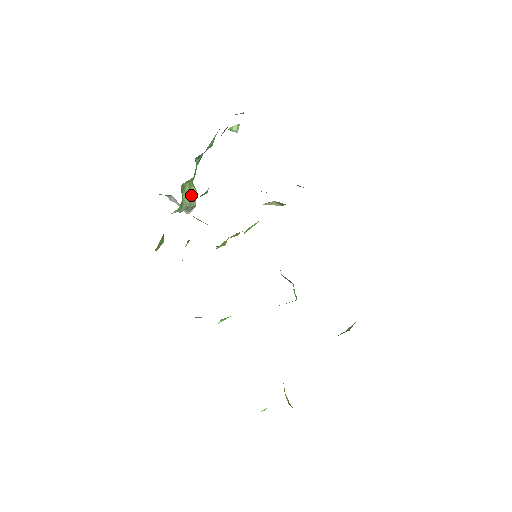
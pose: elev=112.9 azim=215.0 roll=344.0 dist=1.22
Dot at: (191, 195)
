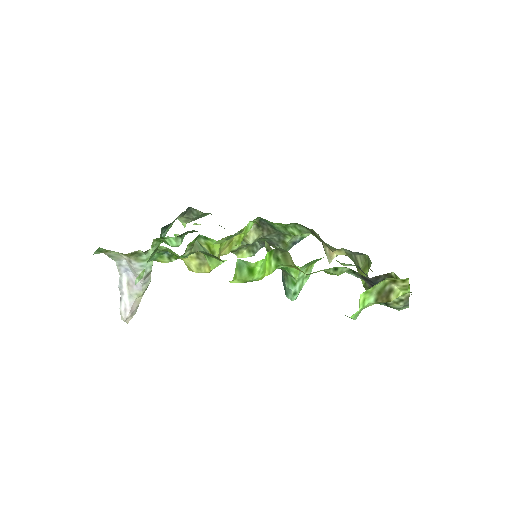
Dot at: occluded
